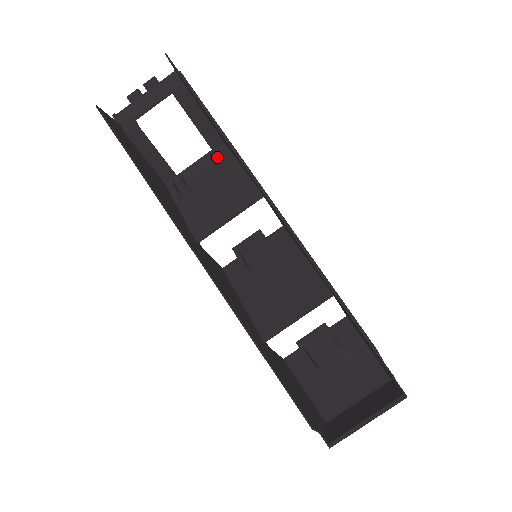
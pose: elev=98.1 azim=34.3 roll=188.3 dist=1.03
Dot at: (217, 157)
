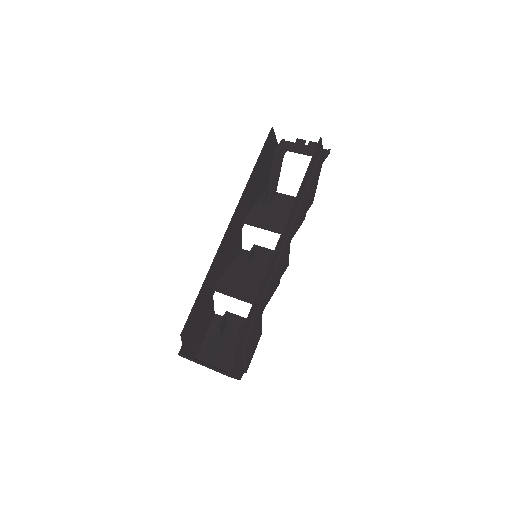
Dot at: occluded
